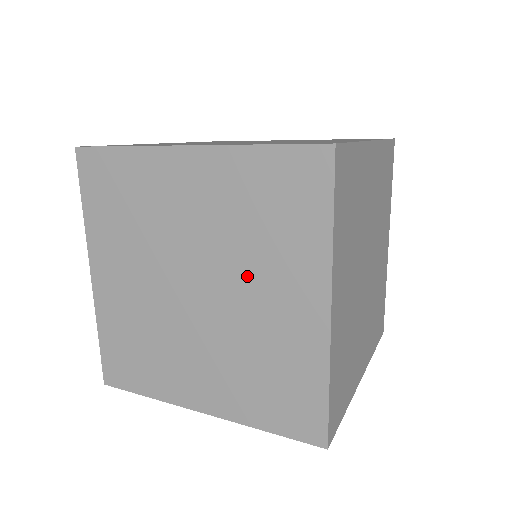
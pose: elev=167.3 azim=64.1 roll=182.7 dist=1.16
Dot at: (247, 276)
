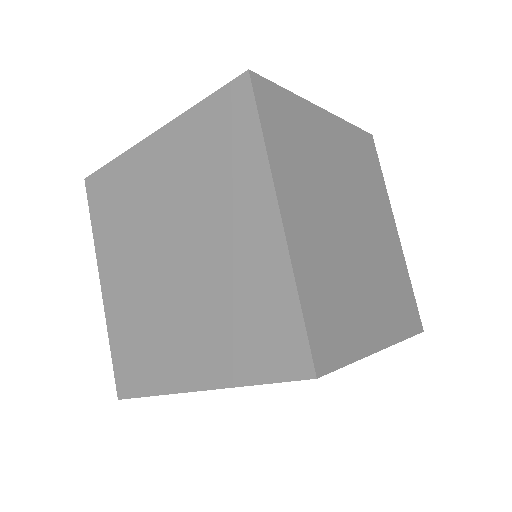
Dot at: (210, 219)
